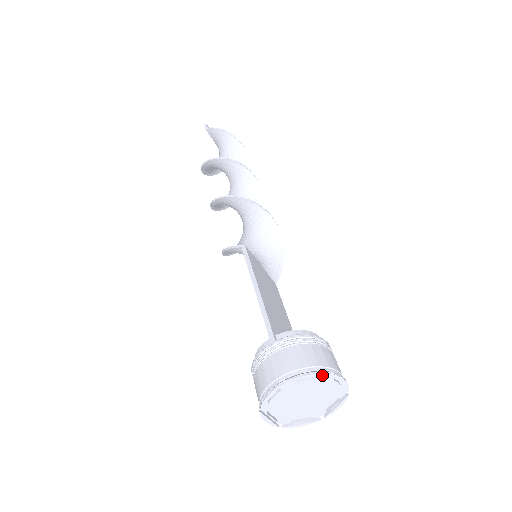
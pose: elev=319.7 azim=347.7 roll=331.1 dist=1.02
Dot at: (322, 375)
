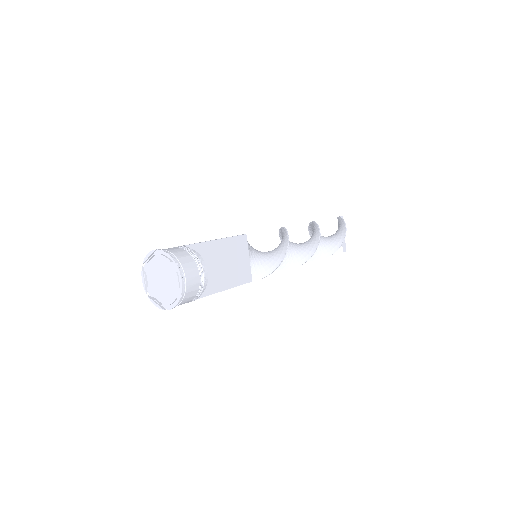
Dot at: (172, 260)
